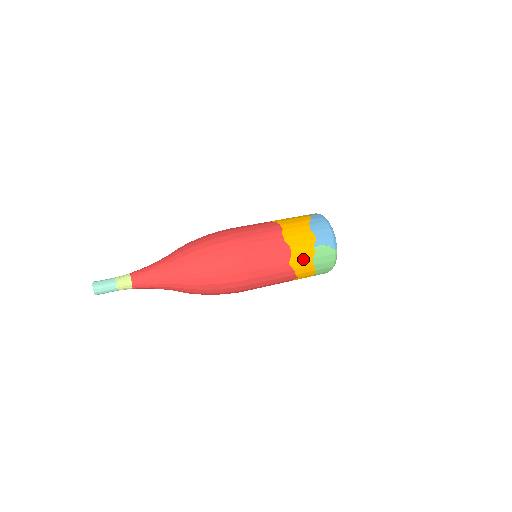
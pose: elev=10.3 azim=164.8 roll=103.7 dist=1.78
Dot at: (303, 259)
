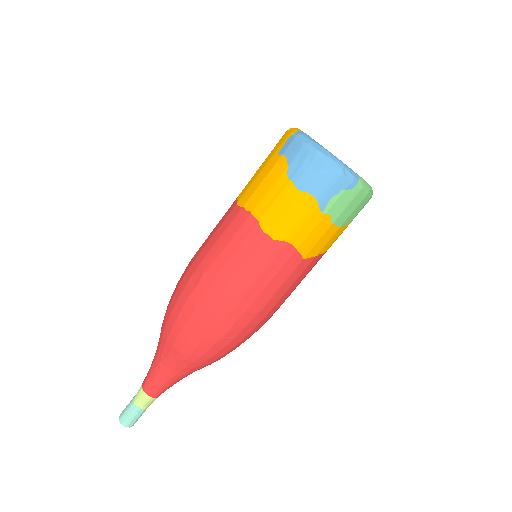
Dot at: (318, 238)
